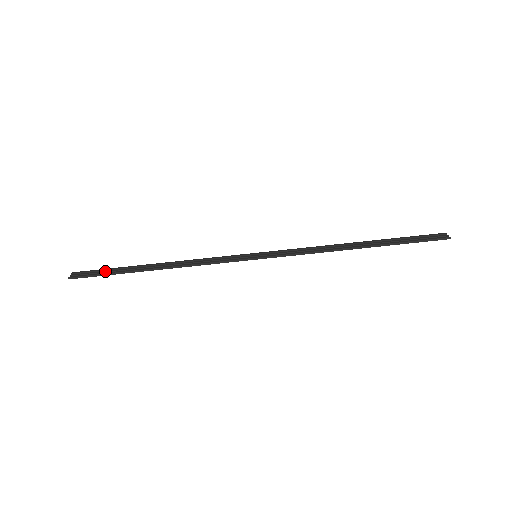
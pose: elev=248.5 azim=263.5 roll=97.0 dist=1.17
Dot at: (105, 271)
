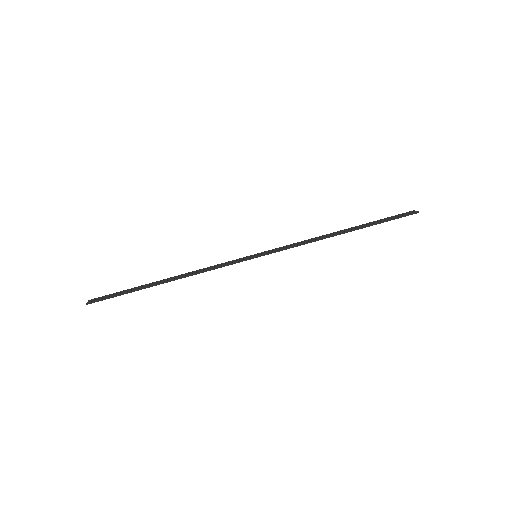
Dot at: (120, 292)
